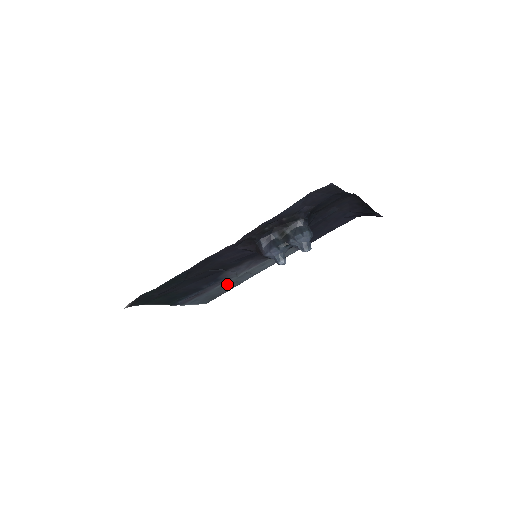
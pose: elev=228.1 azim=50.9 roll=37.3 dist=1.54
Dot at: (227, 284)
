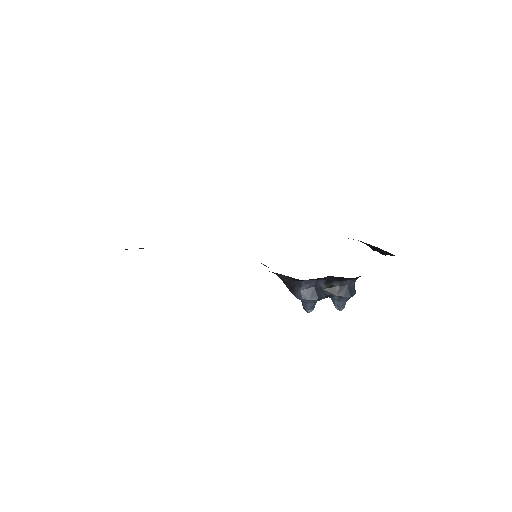
Dot at: occluded
